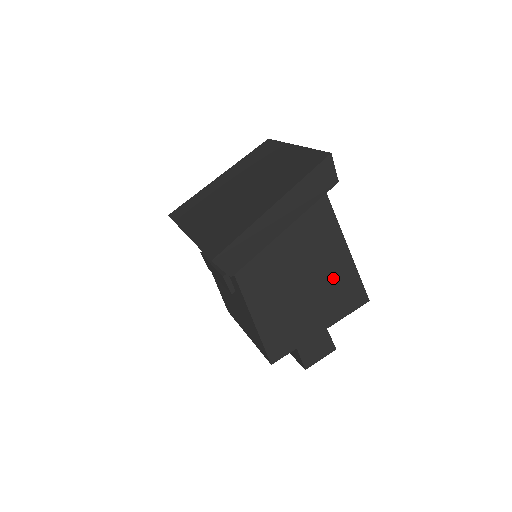
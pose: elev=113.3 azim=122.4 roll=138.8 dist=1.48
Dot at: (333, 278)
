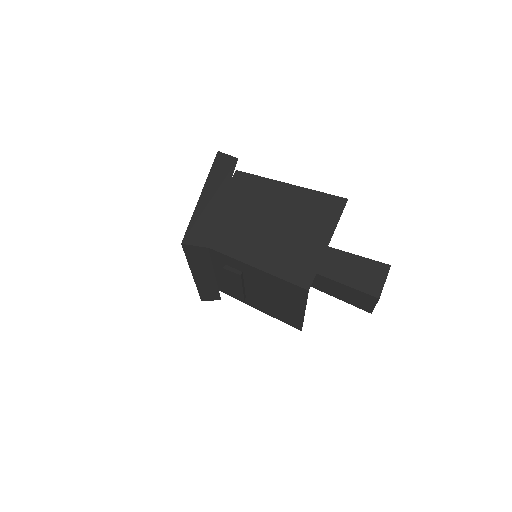
Dot at: (298, 206)
